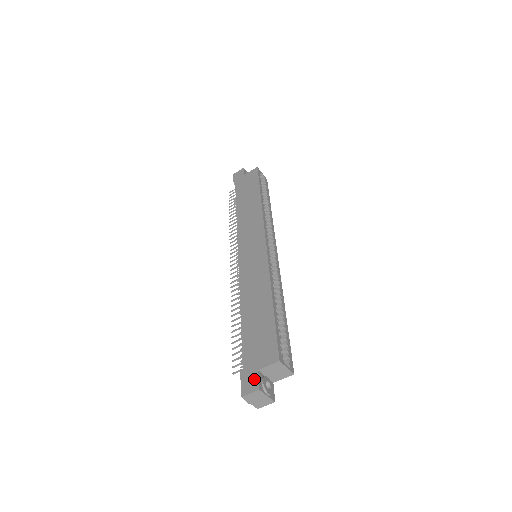
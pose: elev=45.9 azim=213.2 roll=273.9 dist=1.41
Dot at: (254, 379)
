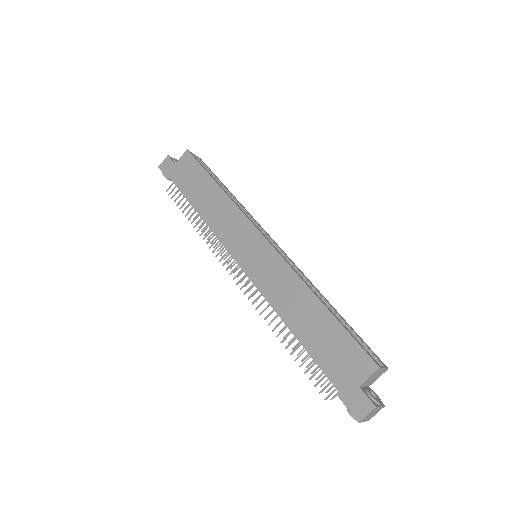
Dot at: (361, 398)
